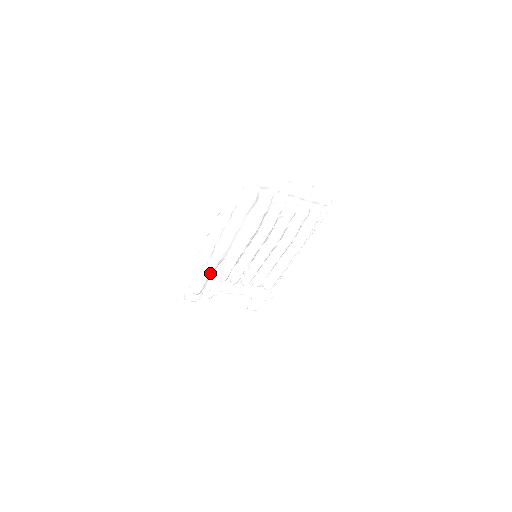
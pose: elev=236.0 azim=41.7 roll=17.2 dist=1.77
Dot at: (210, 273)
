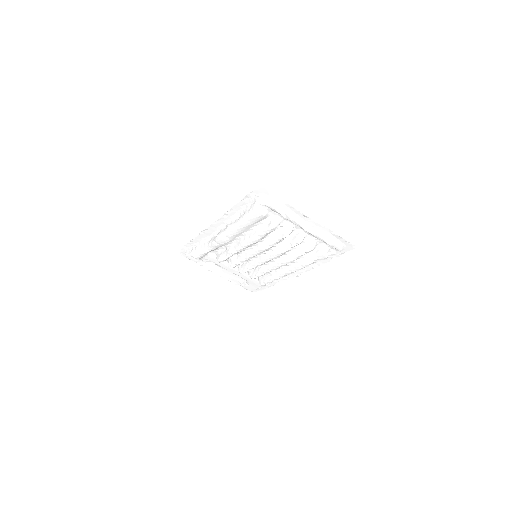
Dot at: (210, 250)
